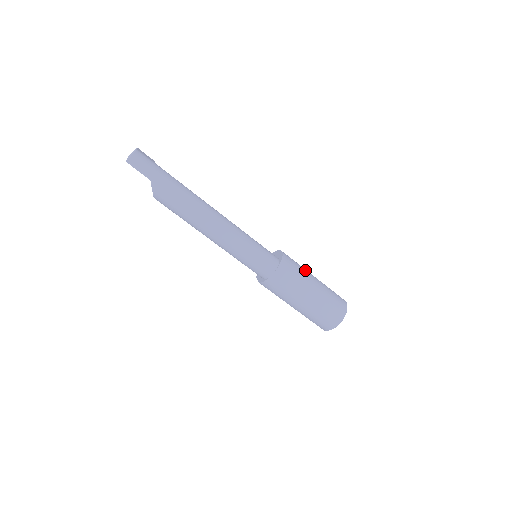
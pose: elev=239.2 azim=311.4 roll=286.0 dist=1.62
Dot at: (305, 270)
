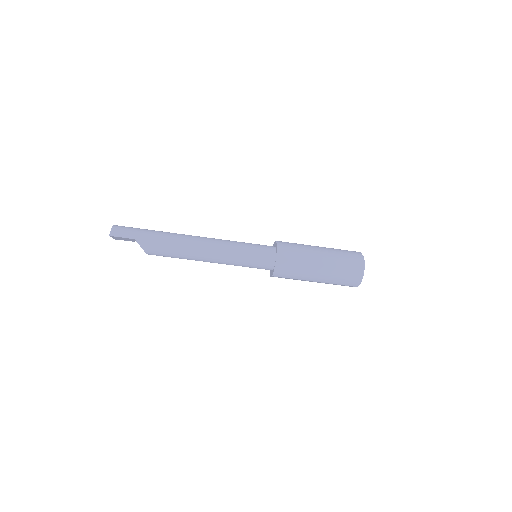
Dot at: (304, 245)
